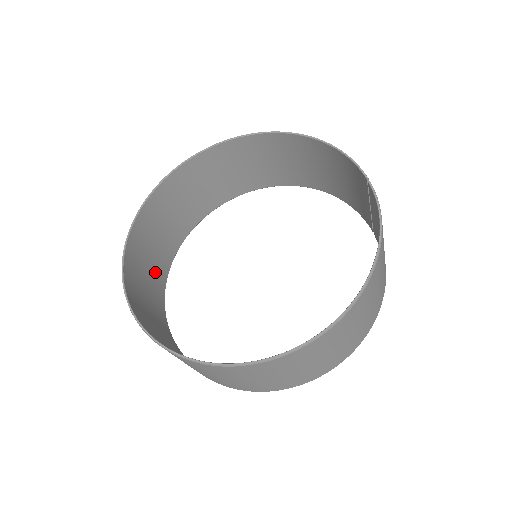
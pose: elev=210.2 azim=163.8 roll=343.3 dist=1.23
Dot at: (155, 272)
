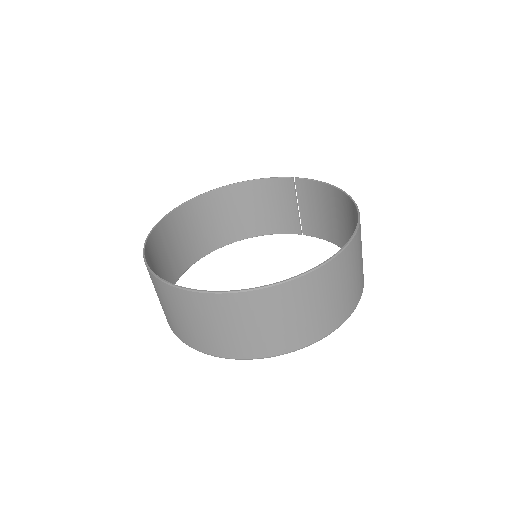
Dot at: occluded
